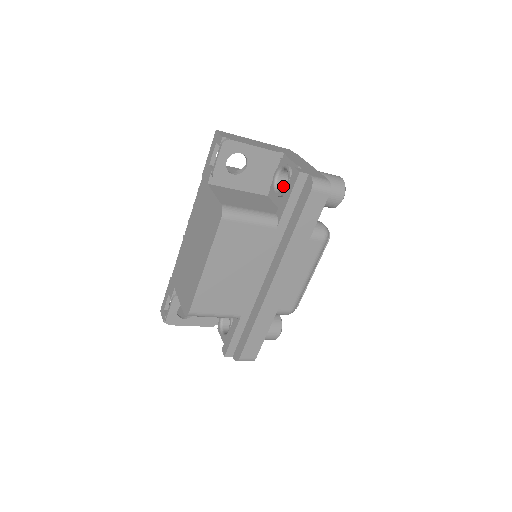
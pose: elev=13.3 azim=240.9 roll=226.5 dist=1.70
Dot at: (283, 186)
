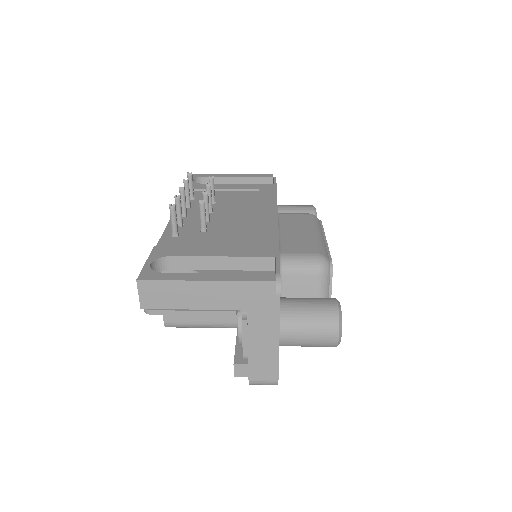
Dot at: occluded
